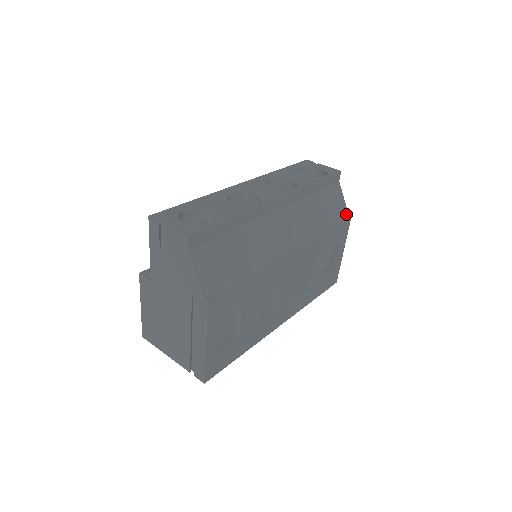
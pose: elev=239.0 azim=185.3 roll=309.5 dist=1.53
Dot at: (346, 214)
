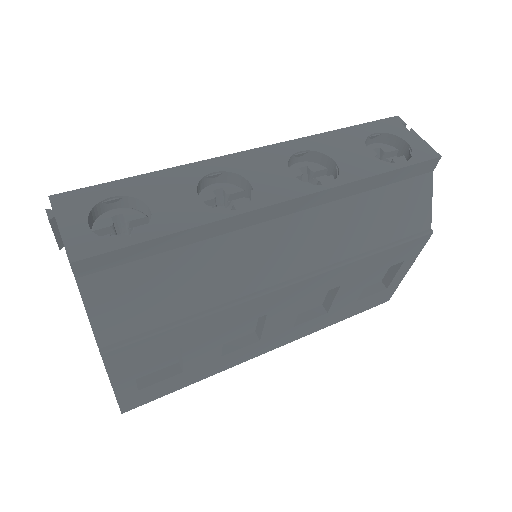
Dot at: (426, 225)
